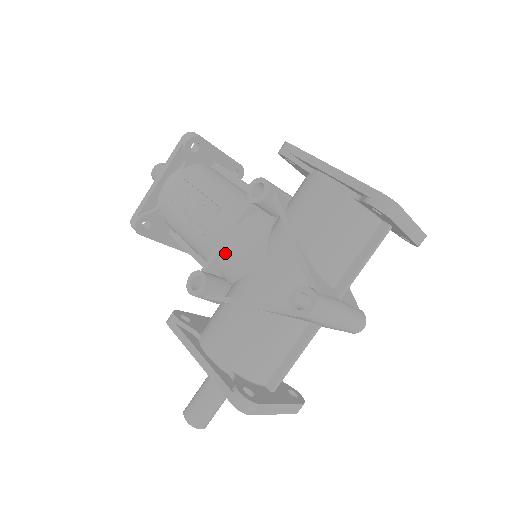
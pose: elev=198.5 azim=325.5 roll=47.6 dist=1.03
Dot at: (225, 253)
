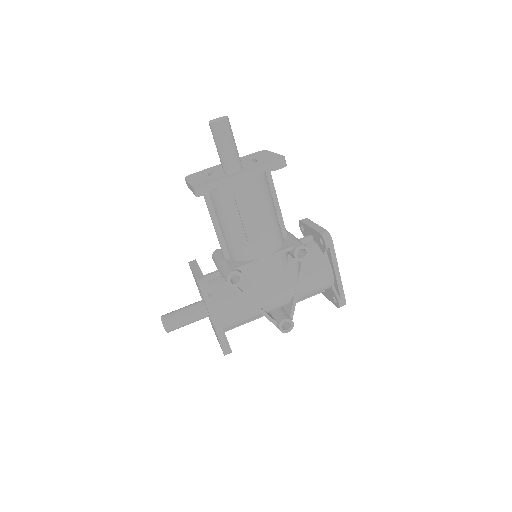
Dot at: (258, 267)
